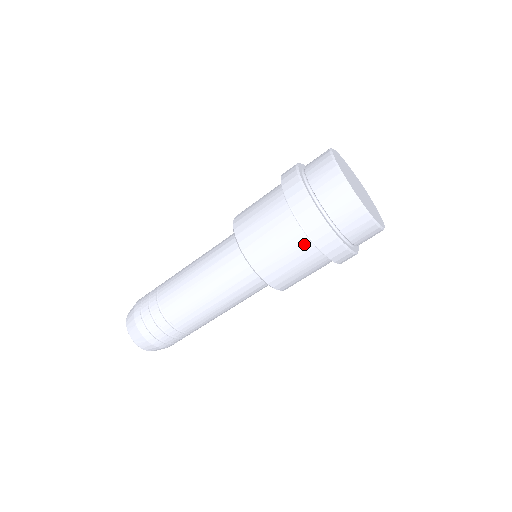
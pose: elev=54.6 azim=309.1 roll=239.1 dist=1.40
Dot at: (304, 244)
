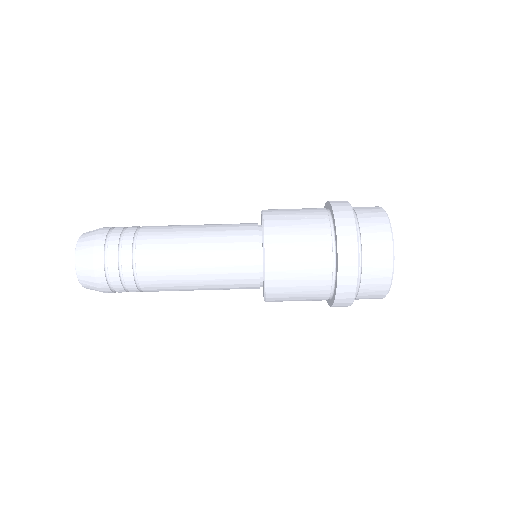
Dot at: (323, 293)
